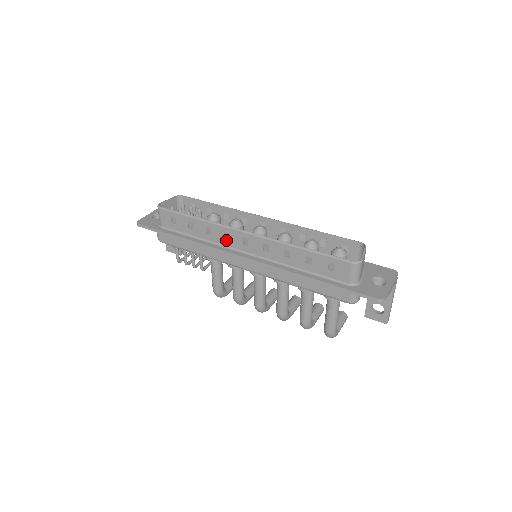
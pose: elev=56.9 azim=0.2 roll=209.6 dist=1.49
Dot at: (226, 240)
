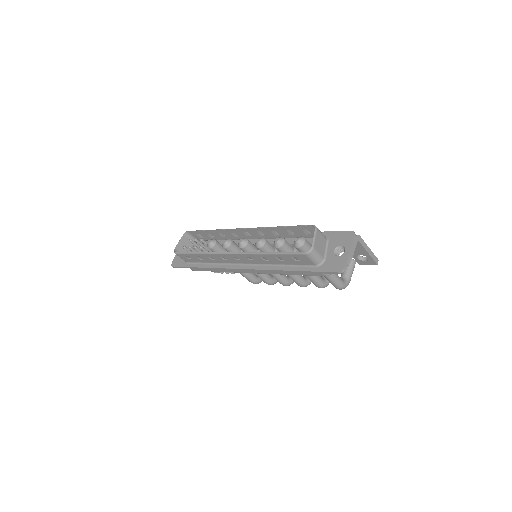
Dot at: (226, 260)
